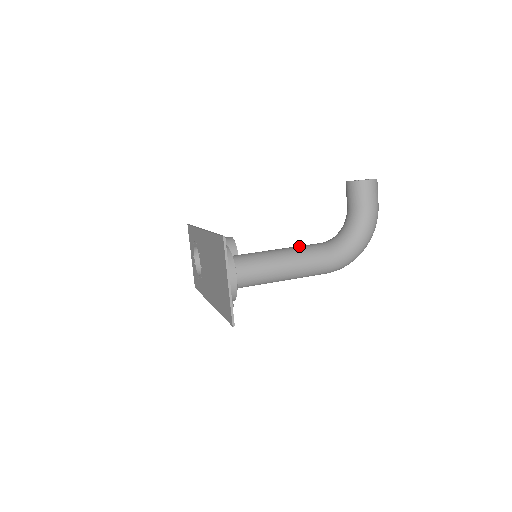
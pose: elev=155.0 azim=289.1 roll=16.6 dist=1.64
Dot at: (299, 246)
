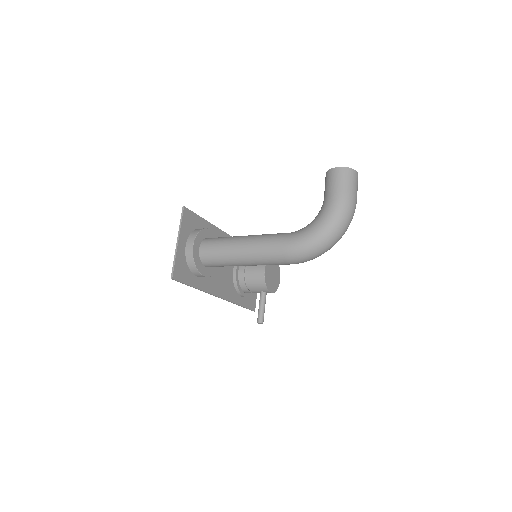
Dot at: occluded
